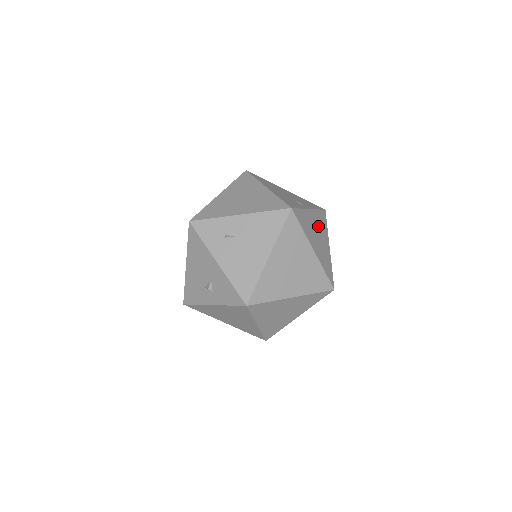
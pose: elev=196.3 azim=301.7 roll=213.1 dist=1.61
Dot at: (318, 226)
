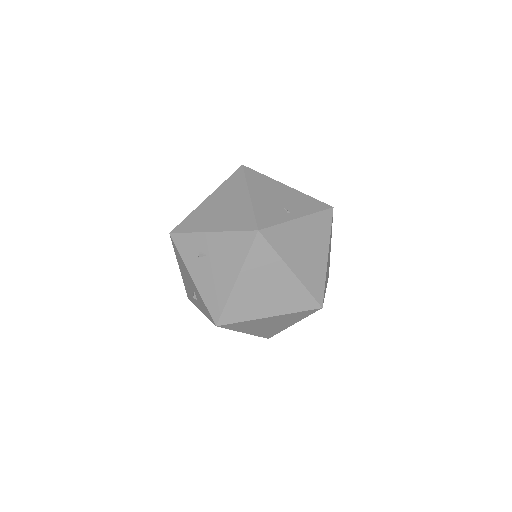
Dot at: (311, 235)
